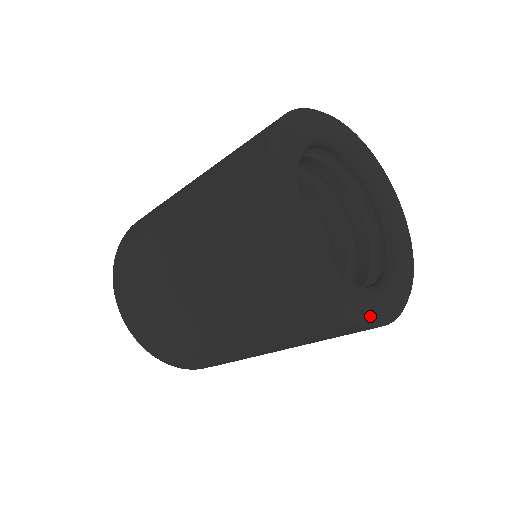
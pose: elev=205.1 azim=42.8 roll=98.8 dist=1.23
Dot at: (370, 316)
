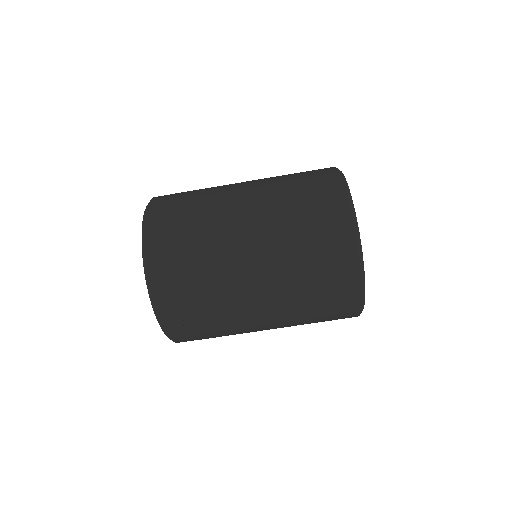
Dot at: occluded
